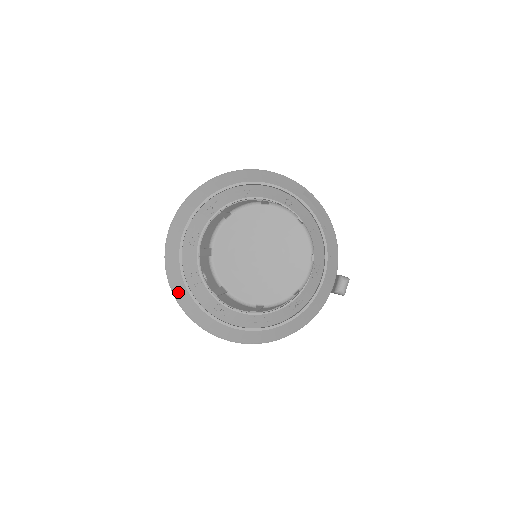
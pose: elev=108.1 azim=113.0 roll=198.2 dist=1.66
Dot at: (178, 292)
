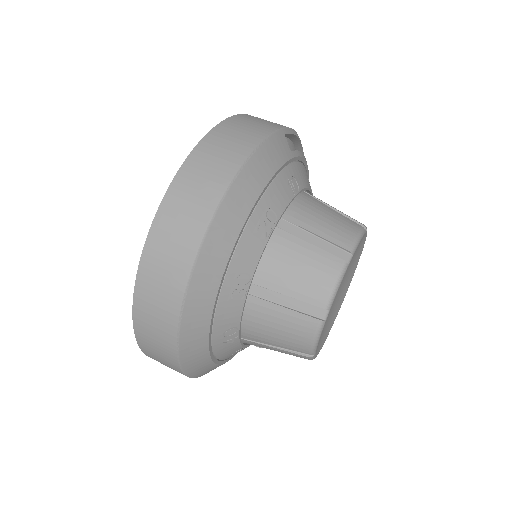
Dot at: occluded
